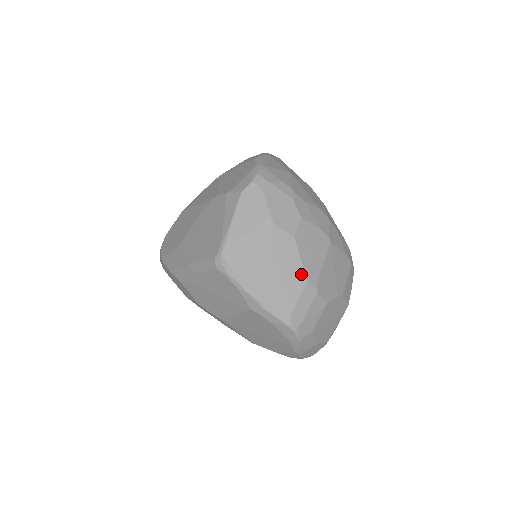
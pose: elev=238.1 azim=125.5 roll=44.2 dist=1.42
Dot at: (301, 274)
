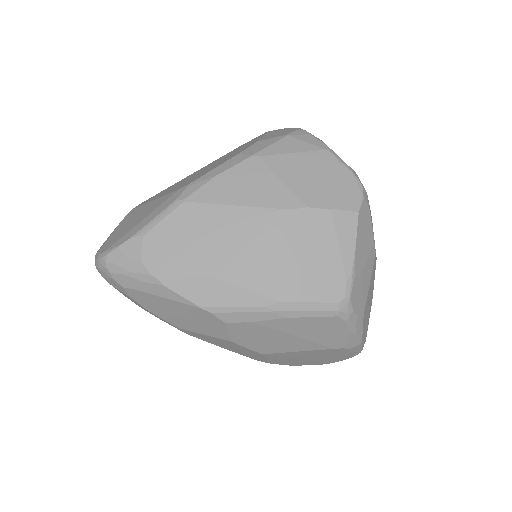
Dot at: (372, 296)
